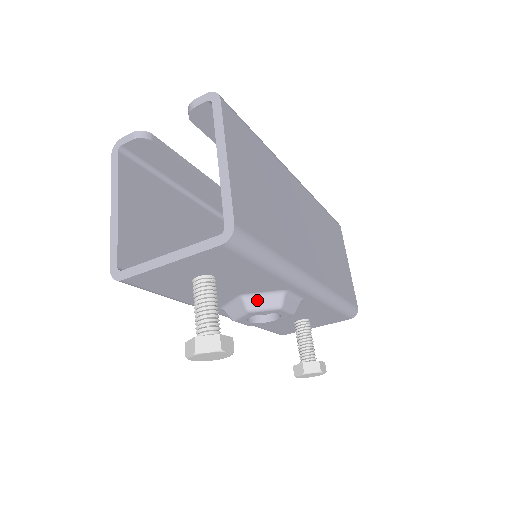
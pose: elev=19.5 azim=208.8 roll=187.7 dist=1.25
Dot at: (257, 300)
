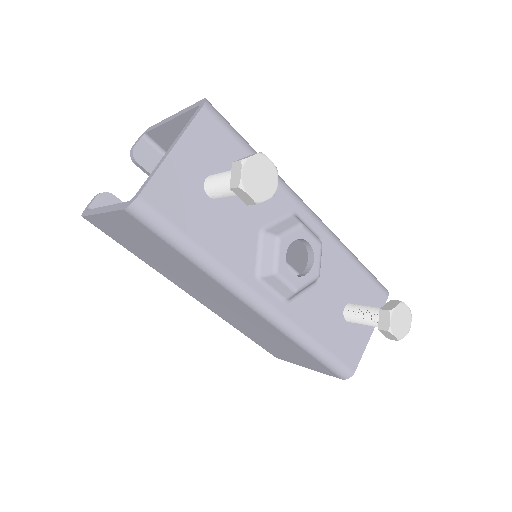
Dot at: (277, 228)
